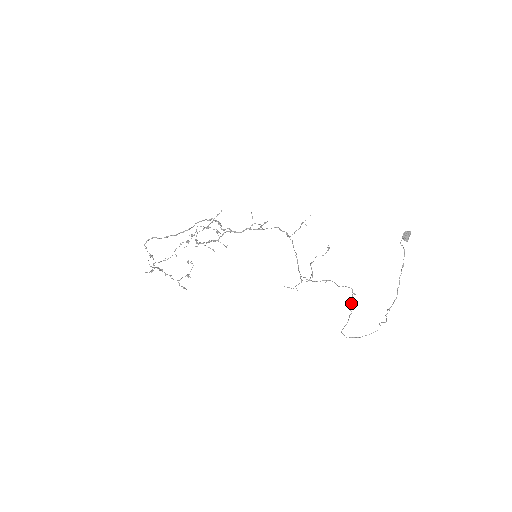
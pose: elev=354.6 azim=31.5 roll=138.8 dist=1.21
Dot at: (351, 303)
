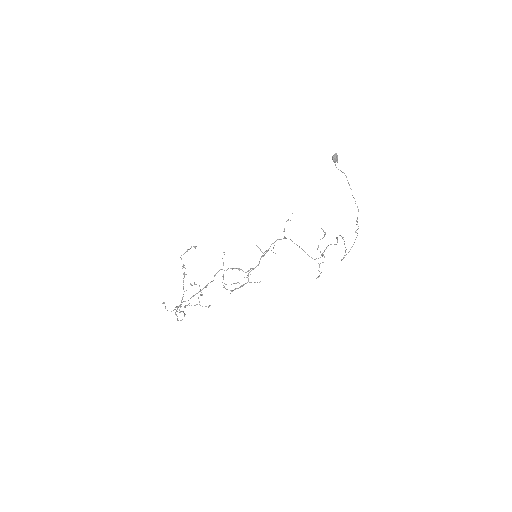
Dot at: (344, 244)
